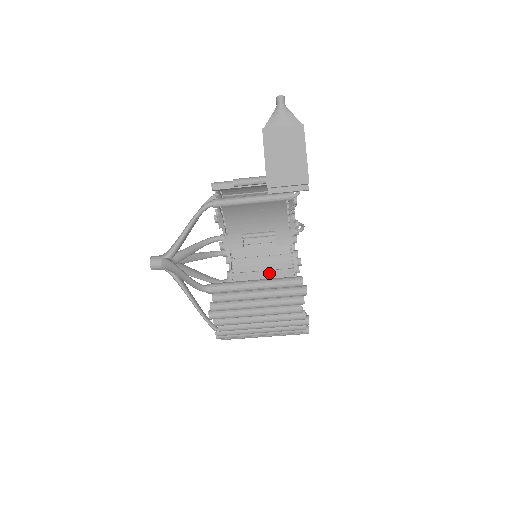
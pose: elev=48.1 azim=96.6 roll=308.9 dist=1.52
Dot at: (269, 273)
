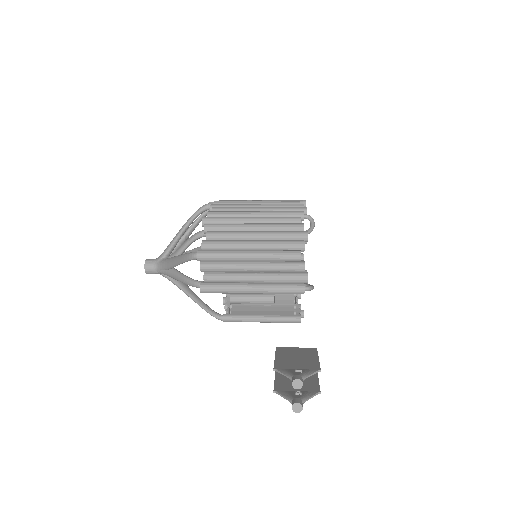
Dot at: occluded
